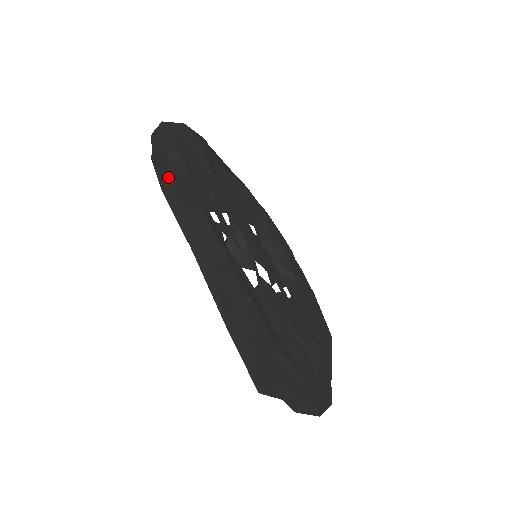
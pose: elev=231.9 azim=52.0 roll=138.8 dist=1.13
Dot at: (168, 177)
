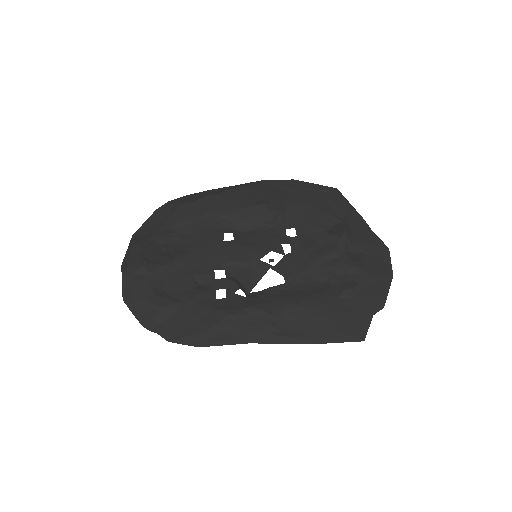
Dot at: (186, 332)
